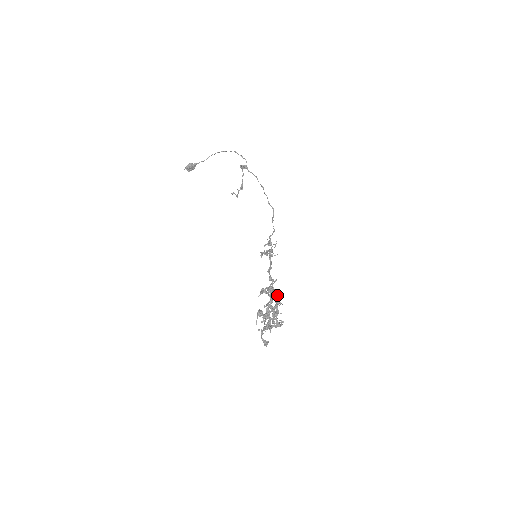
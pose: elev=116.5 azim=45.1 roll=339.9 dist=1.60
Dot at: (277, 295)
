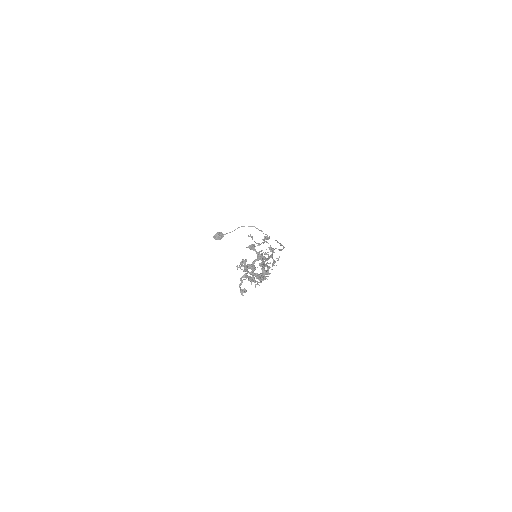
Dot at: (267, 265)
